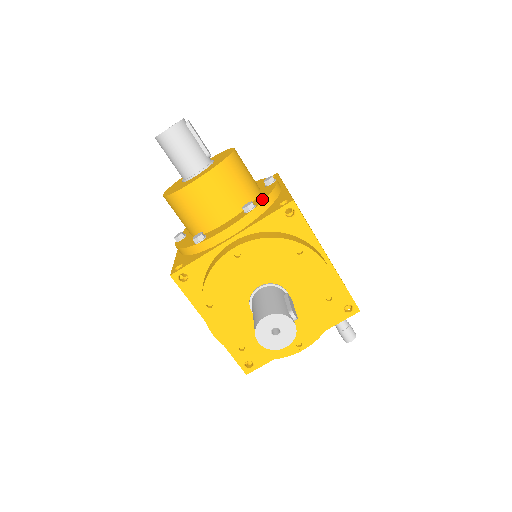
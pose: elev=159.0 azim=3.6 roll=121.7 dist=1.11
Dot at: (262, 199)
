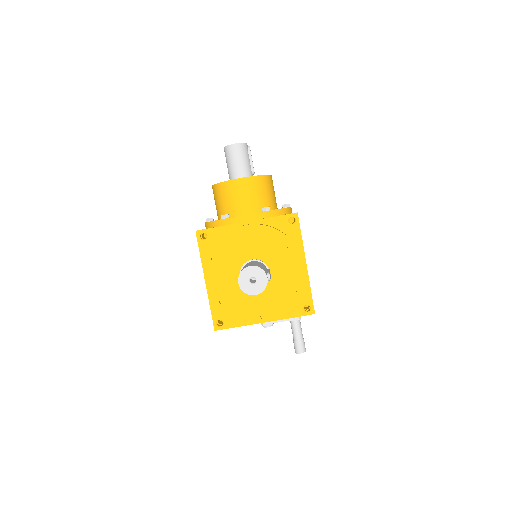
Dot at: (277, 209)
